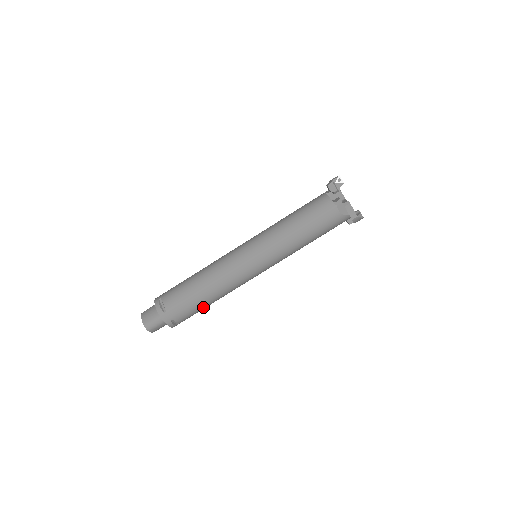
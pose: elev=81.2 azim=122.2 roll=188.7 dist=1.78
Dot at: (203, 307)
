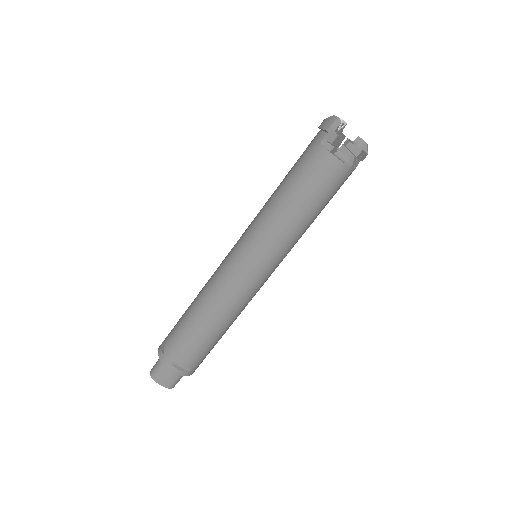
Dot at: occluded
